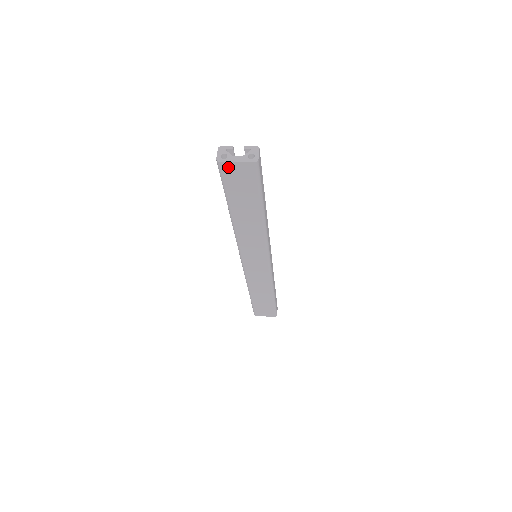
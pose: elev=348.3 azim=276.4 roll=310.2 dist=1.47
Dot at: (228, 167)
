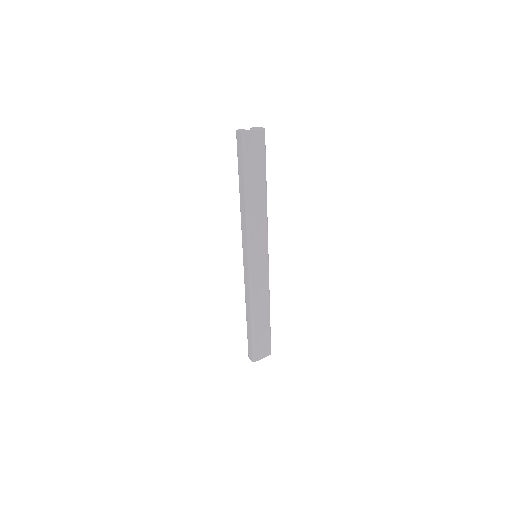
Dot at: (249, 136)
